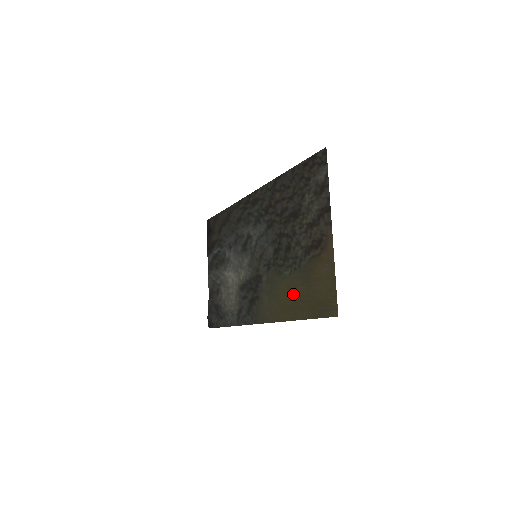
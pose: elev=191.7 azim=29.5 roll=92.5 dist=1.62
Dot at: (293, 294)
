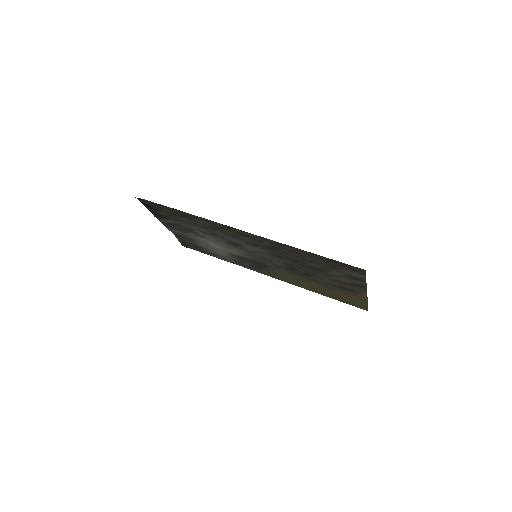
Dot at: (317, 288)
